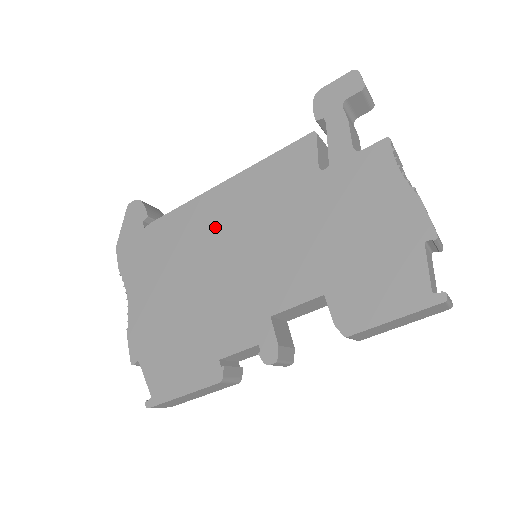
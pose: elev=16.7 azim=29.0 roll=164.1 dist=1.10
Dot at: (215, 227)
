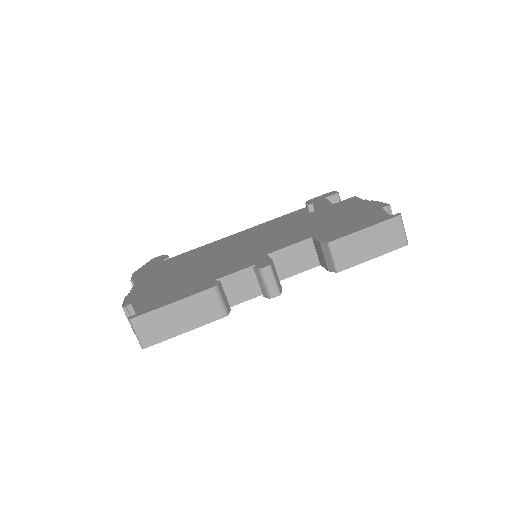
Dot at: (227, 244)
